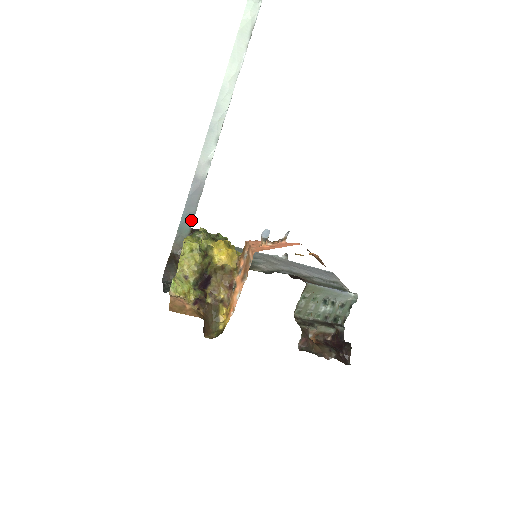
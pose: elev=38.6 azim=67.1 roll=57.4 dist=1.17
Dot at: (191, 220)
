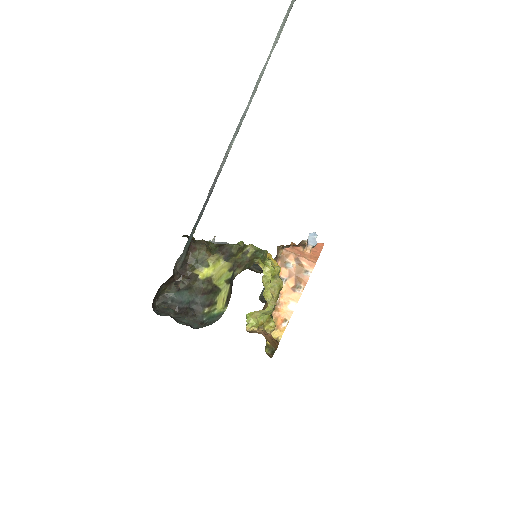
Dot at: (195, 228)
